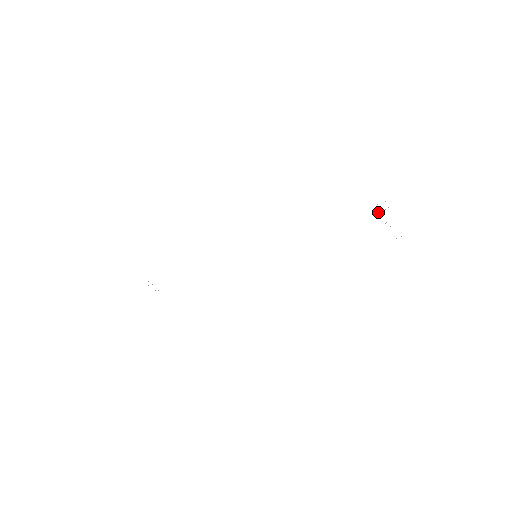
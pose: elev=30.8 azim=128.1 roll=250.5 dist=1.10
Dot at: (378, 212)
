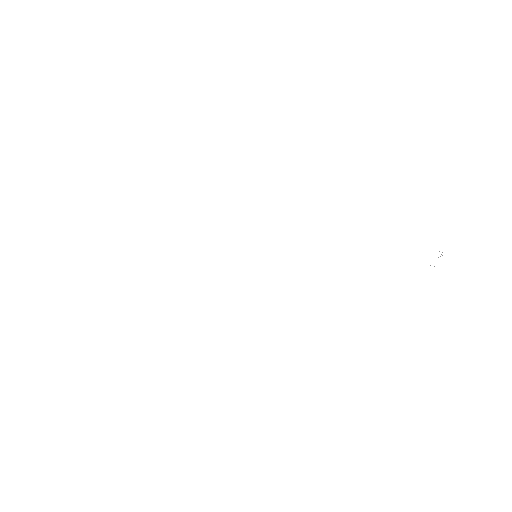
Dot at: occluded
